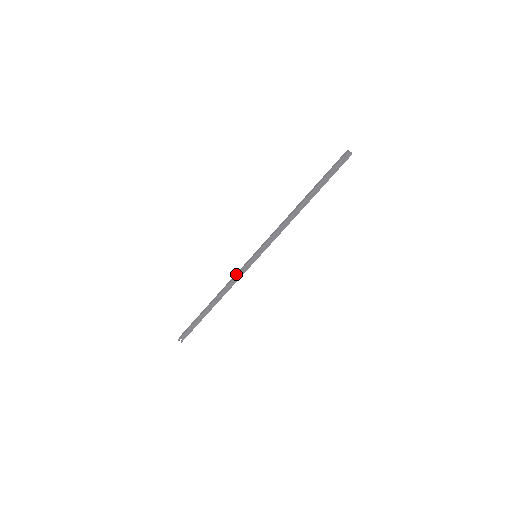
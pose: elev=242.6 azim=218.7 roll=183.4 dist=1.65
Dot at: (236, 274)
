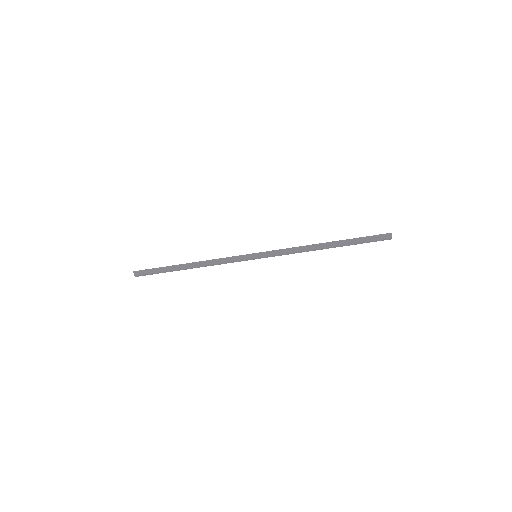
Dot at: (228, 260)
